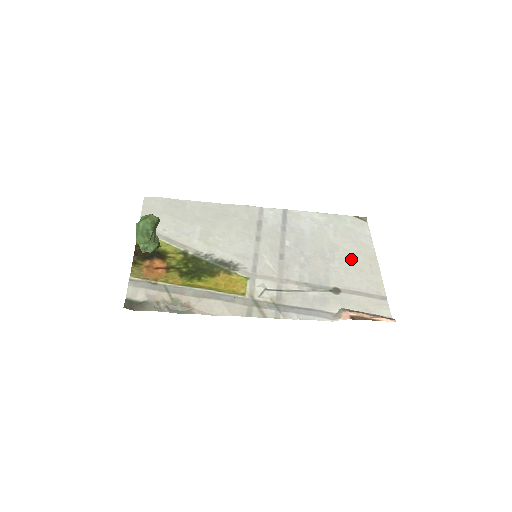
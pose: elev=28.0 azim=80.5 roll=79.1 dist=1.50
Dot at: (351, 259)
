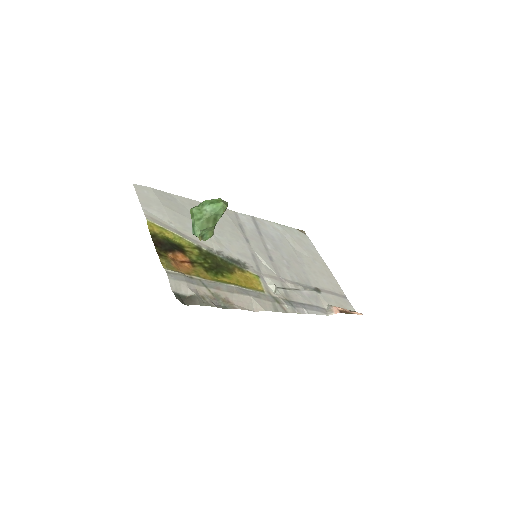
Dot at: (313, 264)
